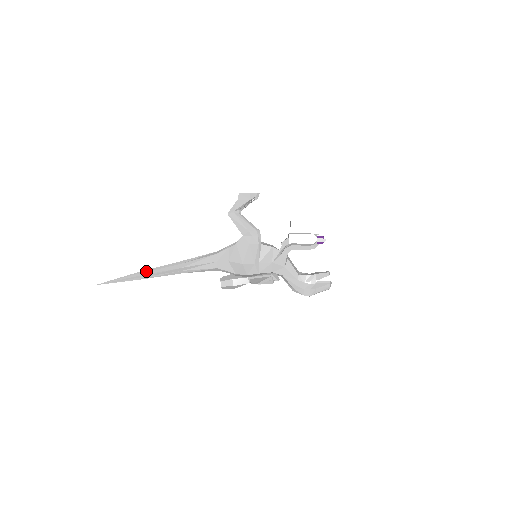
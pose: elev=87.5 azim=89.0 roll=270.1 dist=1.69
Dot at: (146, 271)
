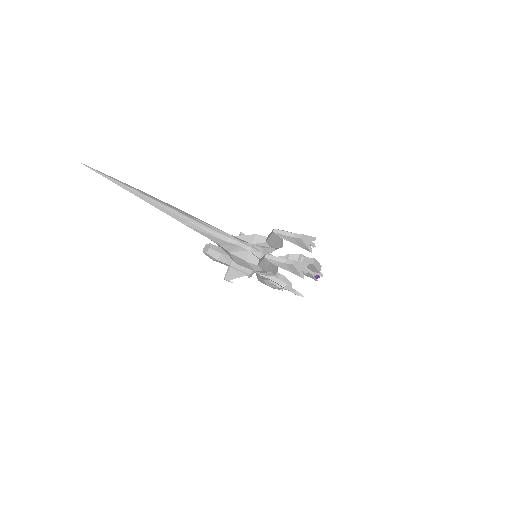
Dot at: (147, 198)
